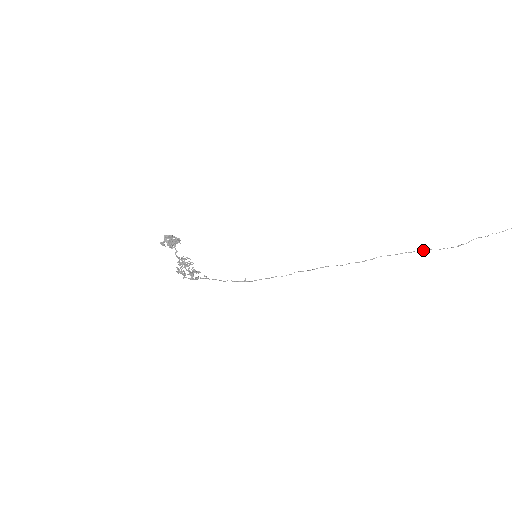
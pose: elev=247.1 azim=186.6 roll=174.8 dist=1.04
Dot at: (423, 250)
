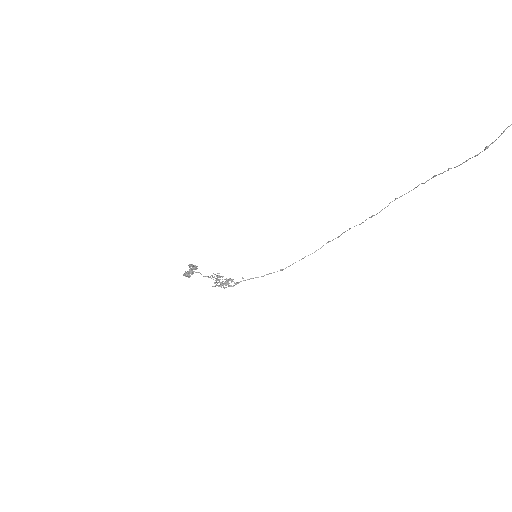
Dot at: (440, 173)
